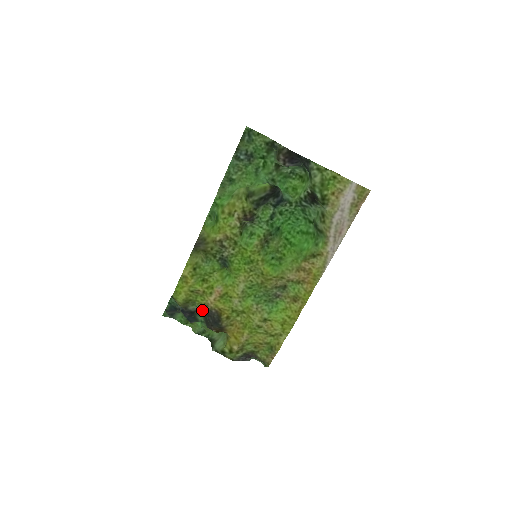
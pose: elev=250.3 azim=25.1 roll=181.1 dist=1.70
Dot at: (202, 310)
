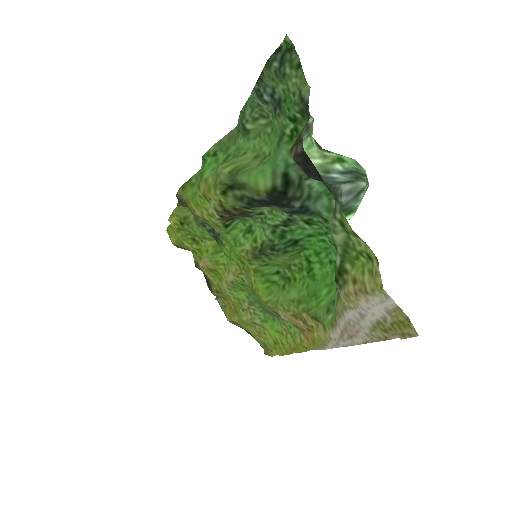
Dot at: (196, 264)
